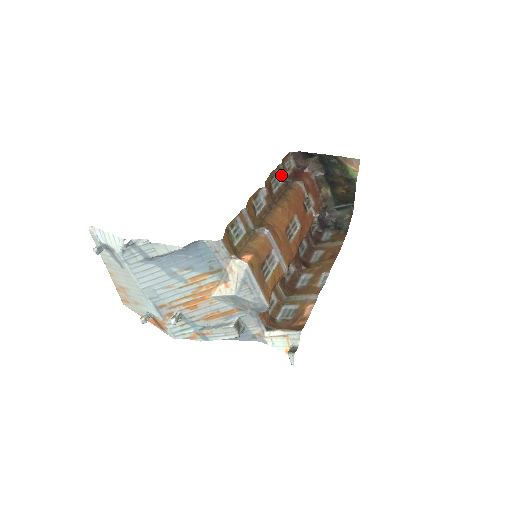
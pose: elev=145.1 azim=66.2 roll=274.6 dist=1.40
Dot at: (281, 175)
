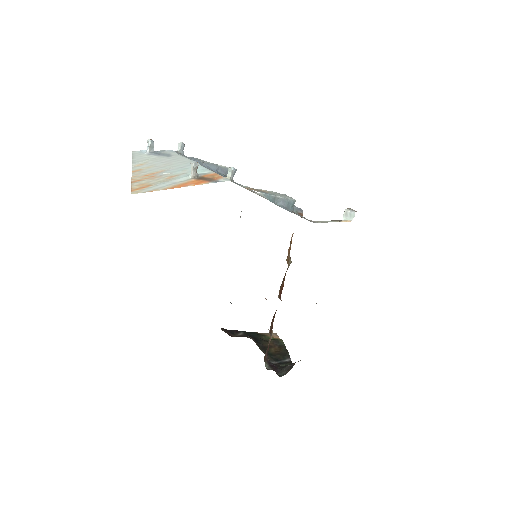
Dot at: occluded
